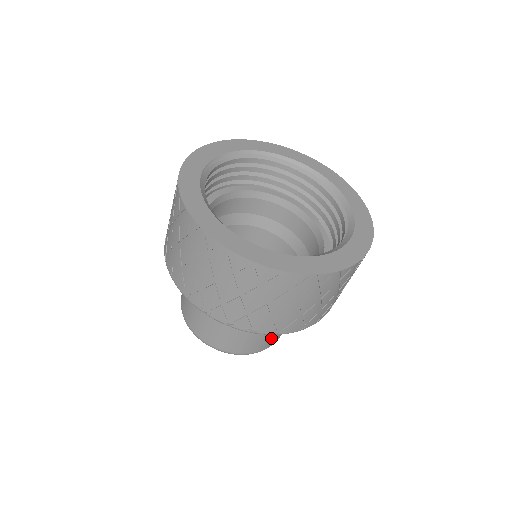
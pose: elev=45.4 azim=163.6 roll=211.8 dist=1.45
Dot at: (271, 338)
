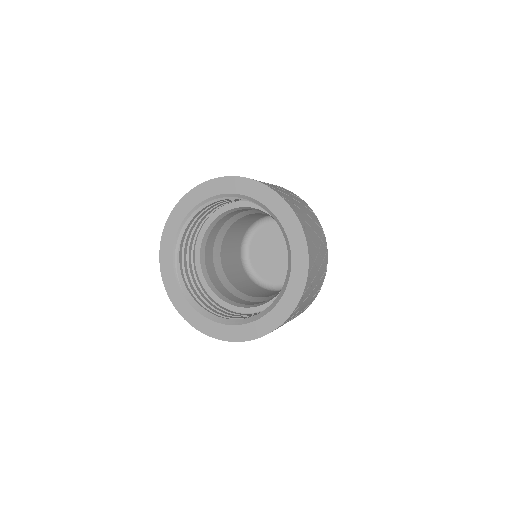
Dot at: occluded
